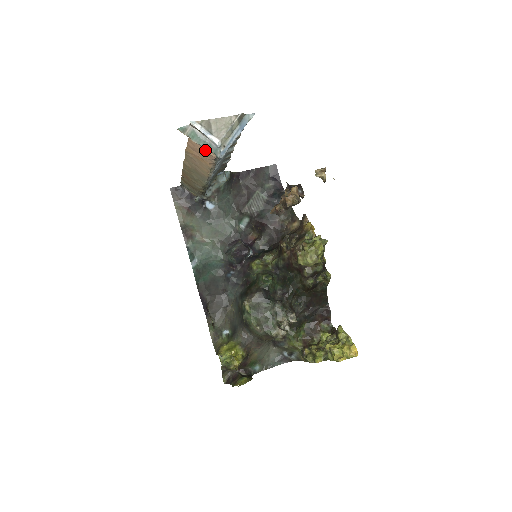
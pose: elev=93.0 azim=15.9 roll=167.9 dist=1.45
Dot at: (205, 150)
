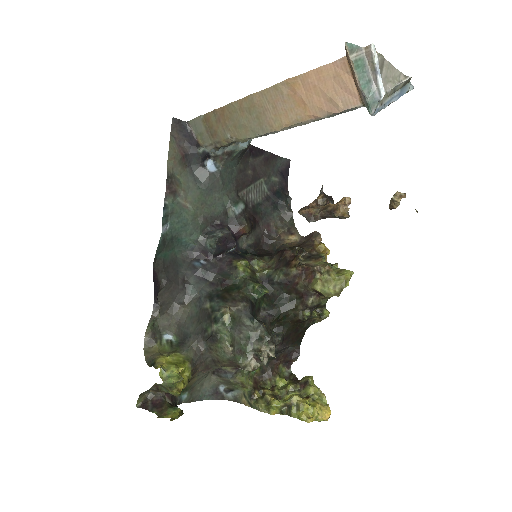
Dot at: (334, 94)
